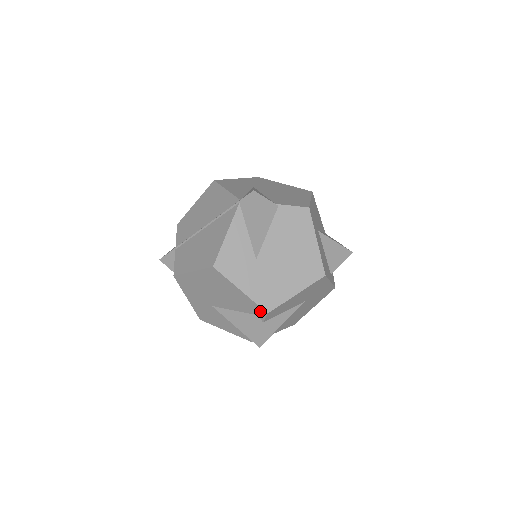
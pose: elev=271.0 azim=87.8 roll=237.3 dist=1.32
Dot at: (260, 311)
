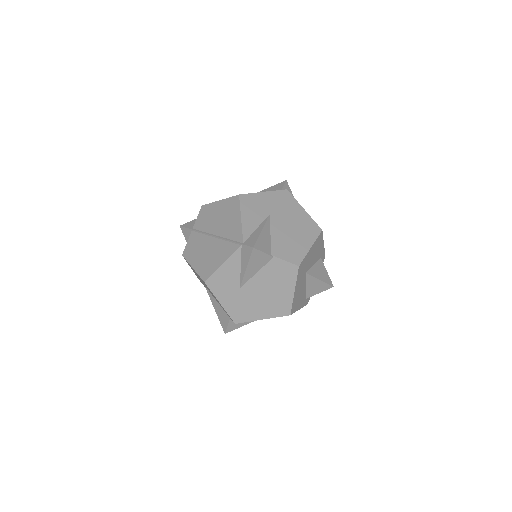
Dot at: (231, 319)
